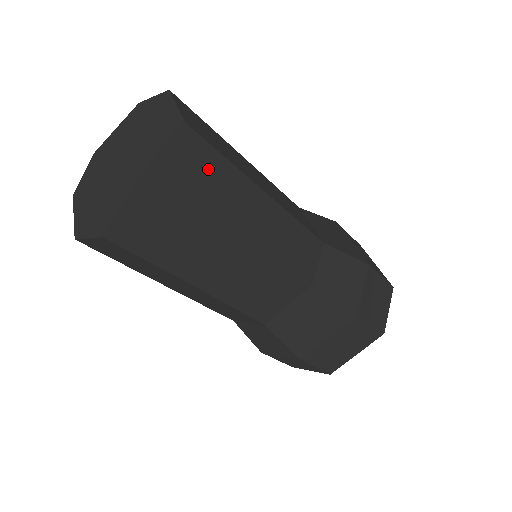
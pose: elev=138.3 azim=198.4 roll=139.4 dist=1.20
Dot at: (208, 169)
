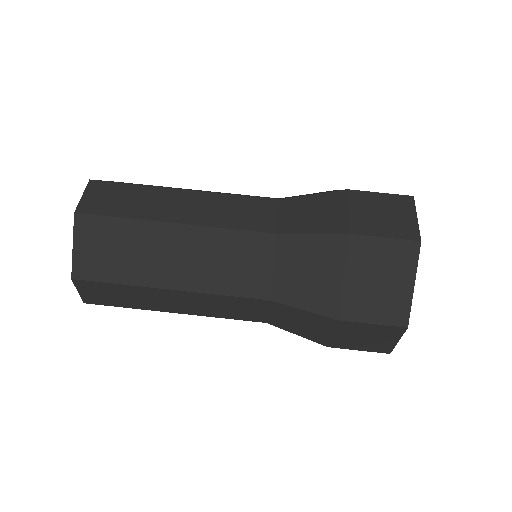
Dot at: (117, 196)
